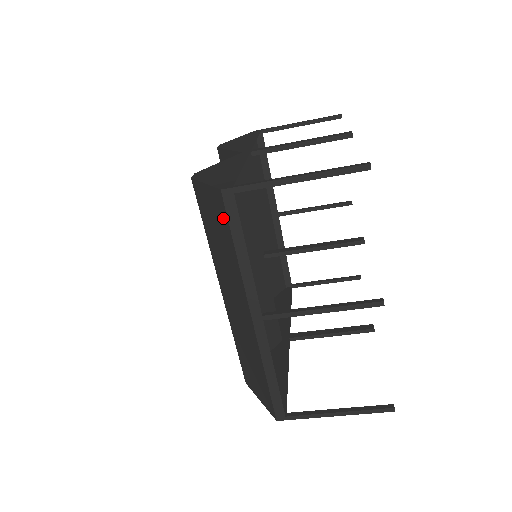
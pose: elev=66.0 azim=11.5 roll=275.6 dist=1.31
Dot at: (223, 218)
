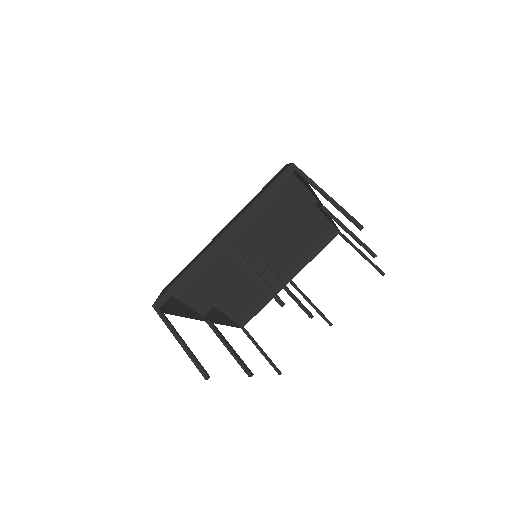
Dot at: (276, 178)
